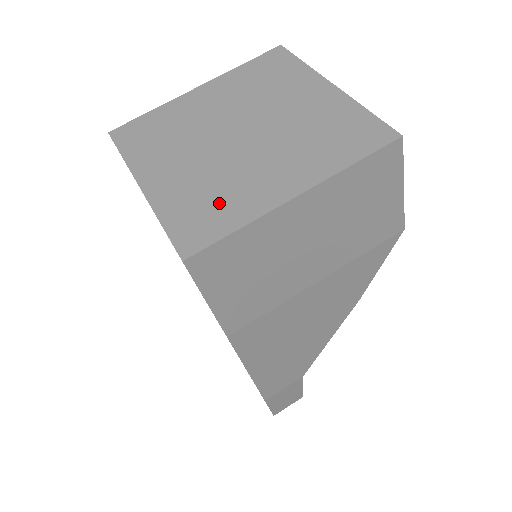
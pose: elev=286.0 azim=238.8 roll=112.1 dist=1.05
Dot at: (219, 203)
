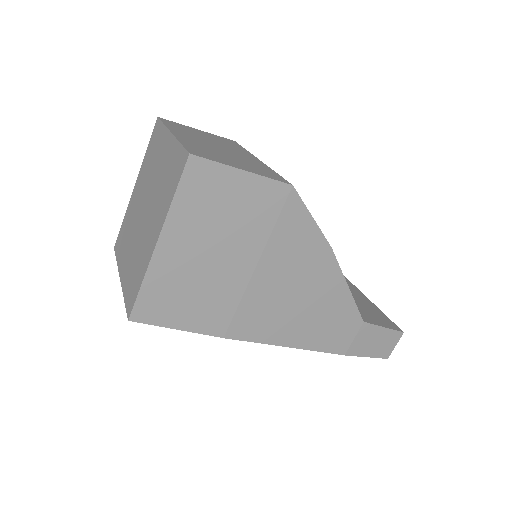
Dot at: (137, 270)
